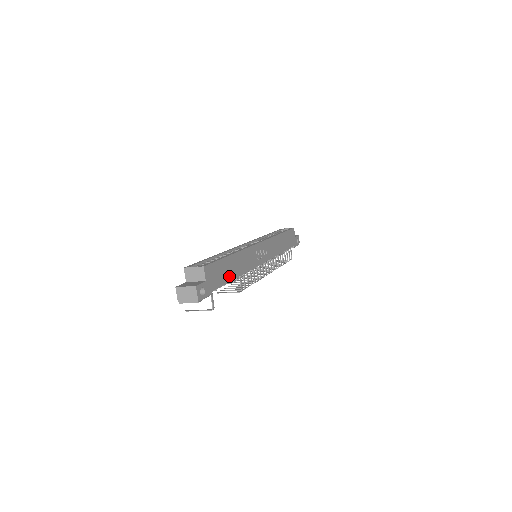
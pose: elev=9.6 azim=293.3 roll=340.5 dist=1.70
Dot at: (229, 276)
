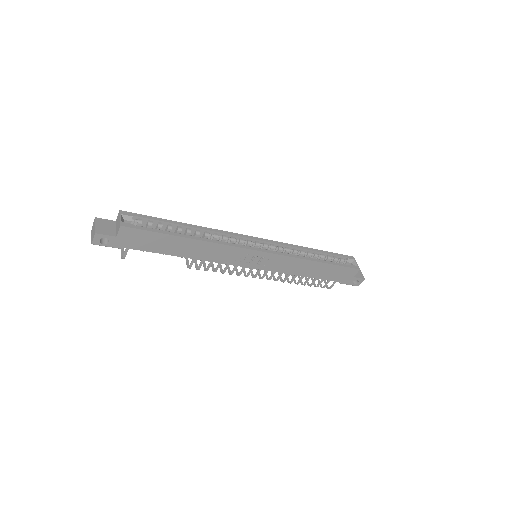
Dot at: (166, 250)
